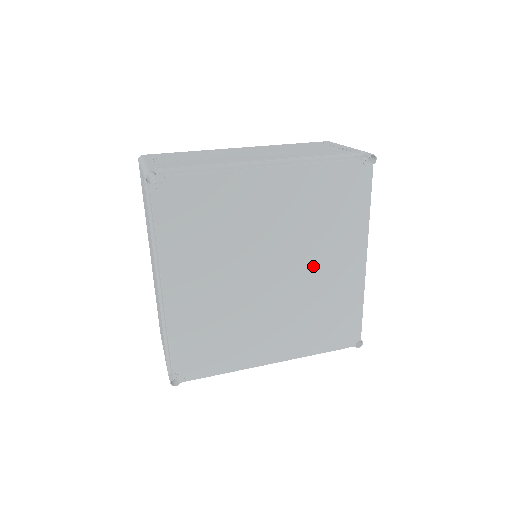
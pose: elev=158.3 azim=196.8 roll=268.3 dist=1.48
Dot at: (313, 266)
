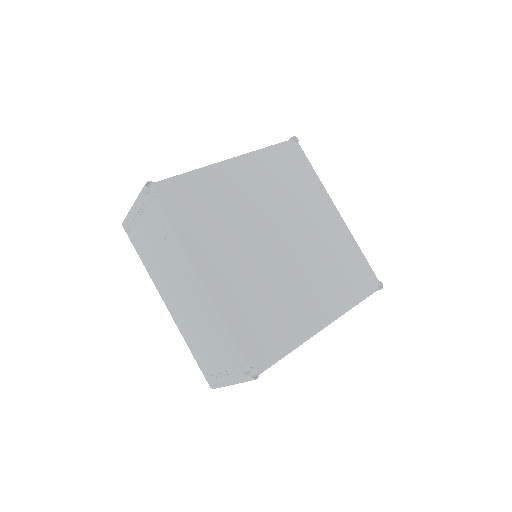
Dot at: (299, 276)
